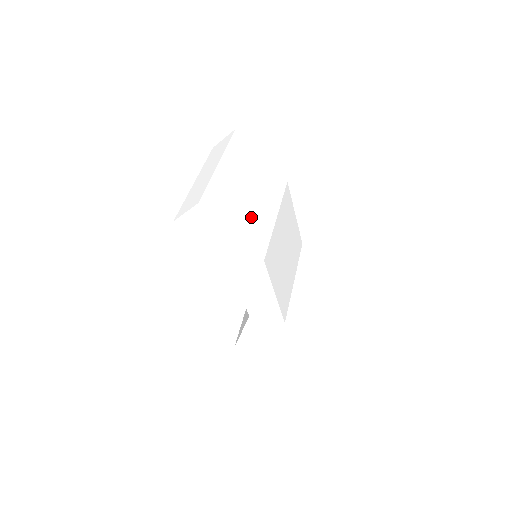
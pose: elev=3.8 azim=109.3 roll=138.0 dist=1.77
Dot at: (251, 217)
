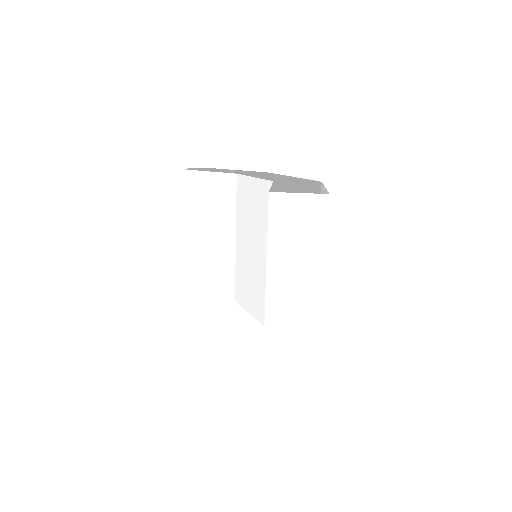
Dot at: occluded
